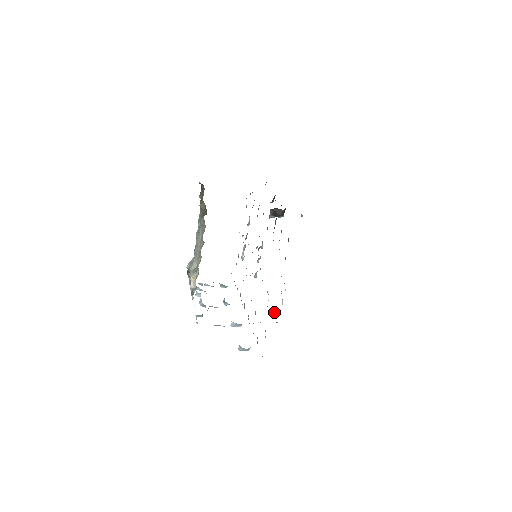
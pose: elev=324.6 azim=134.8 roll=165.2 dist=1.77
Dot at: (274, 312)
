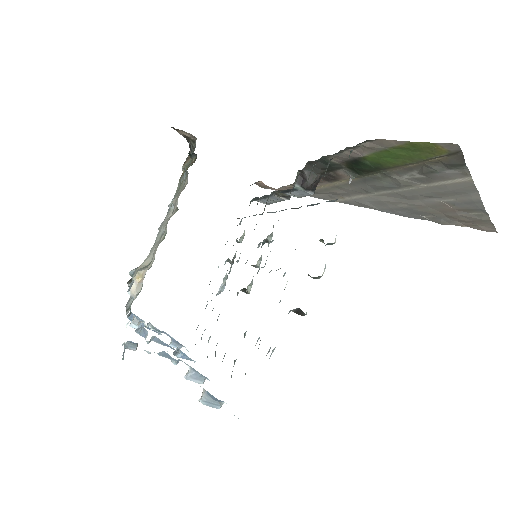
Dot at: occluded
